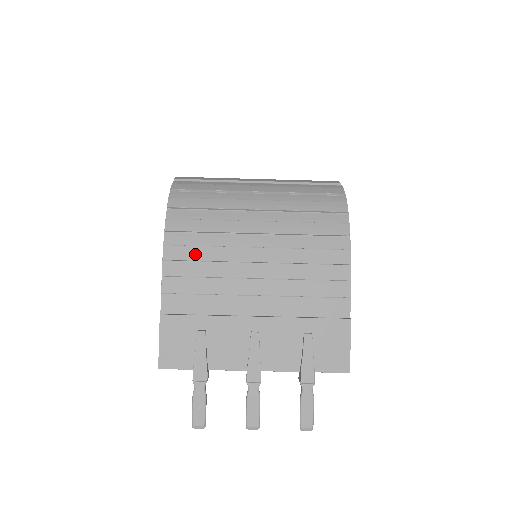
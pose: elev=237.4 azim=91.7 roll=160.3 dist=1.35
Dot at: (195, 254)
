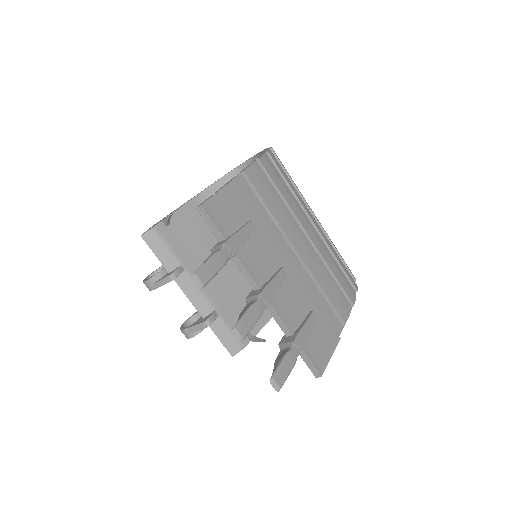
Dot at: (278, 184)
